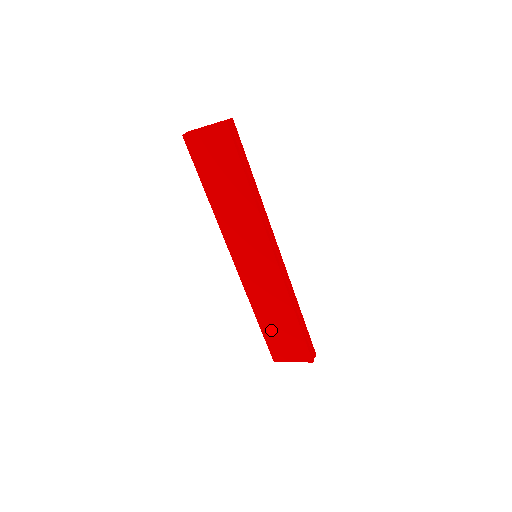
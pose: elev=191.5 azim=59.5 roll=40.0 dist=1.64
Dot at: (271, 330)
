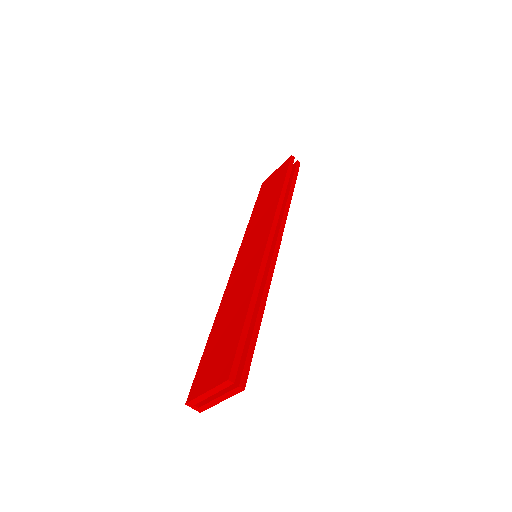
Dot at: (214, 341)
